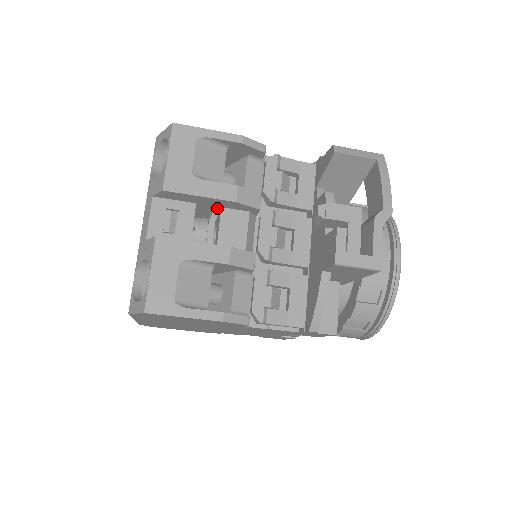
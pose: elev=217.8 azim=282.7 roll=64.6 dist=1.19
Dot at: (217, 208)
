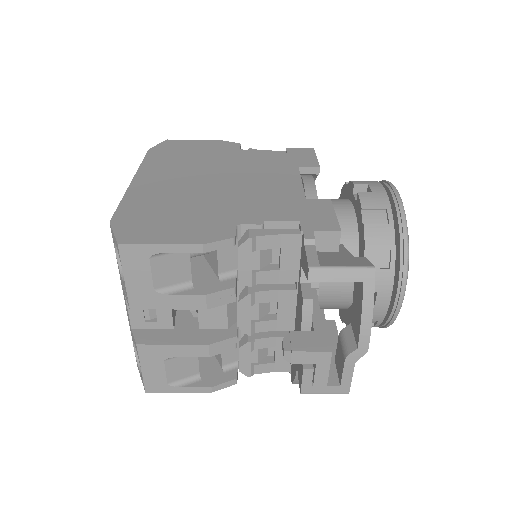
Dot at: occluded
